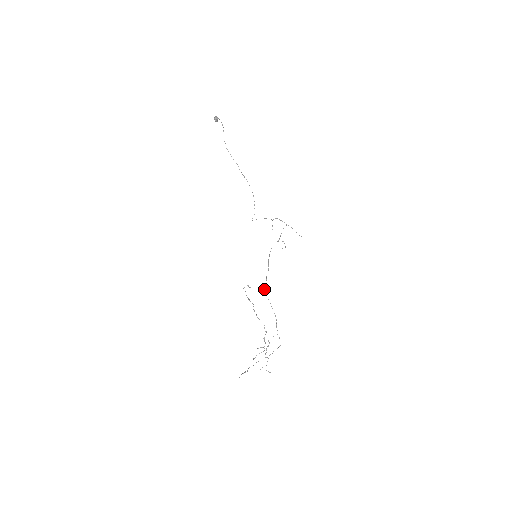
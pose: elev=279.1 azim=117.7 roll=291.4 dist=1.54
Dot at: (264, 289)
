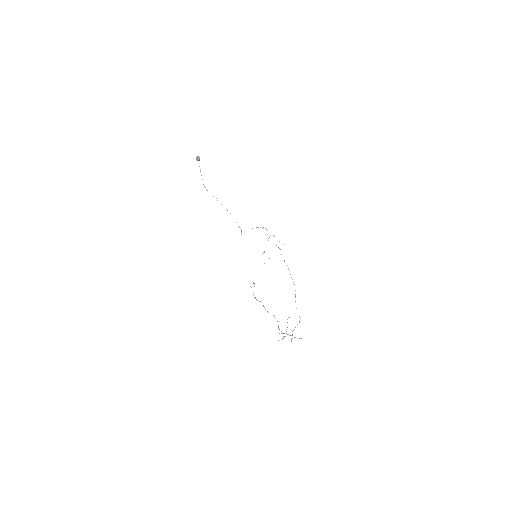
Dot at: occluded
